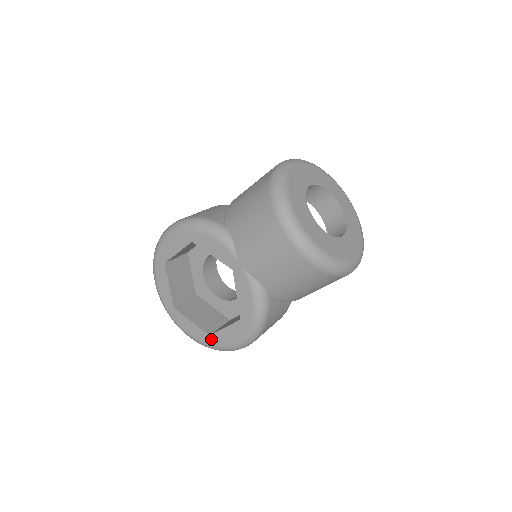
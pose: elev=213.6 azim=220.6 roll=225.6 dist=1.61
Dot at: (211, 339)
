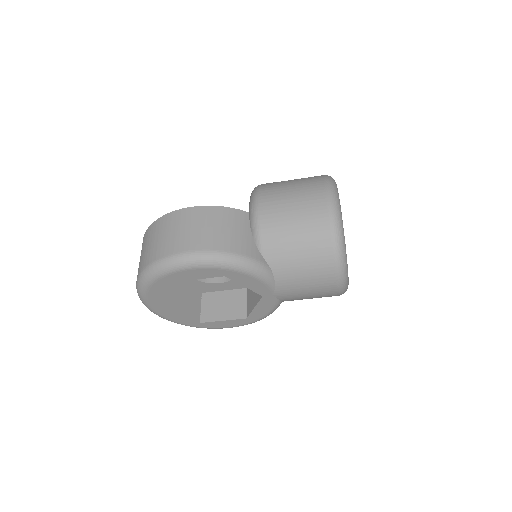
Dot at: (200, 325)
